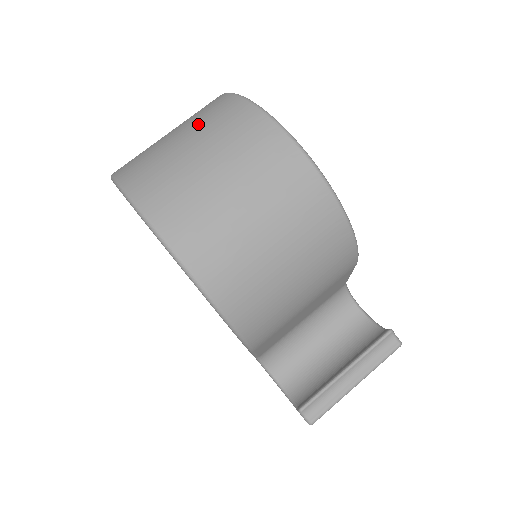
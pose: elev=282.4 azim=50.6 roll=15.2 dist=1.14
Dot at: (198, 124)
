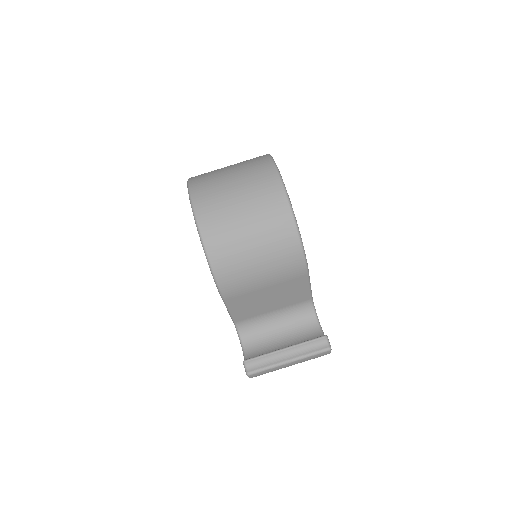
Dot at: (241, 163)
